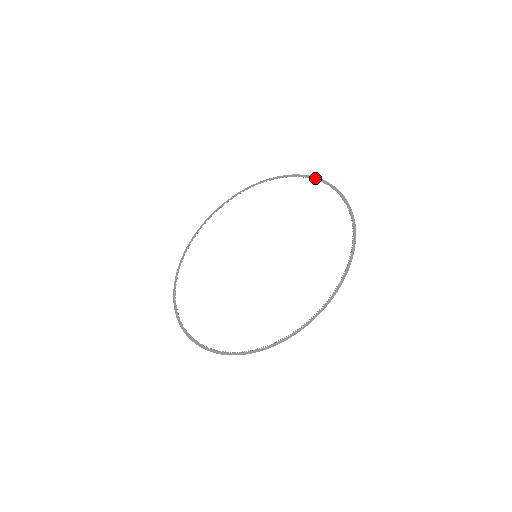
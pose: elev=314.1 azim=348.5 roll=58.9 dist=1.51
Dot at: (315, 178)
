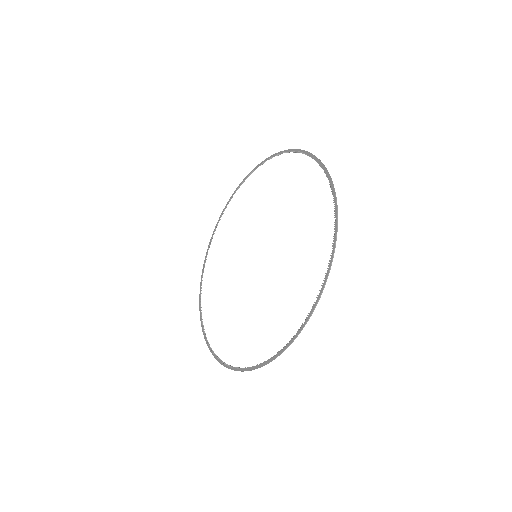
Dot at: (332, 189)
